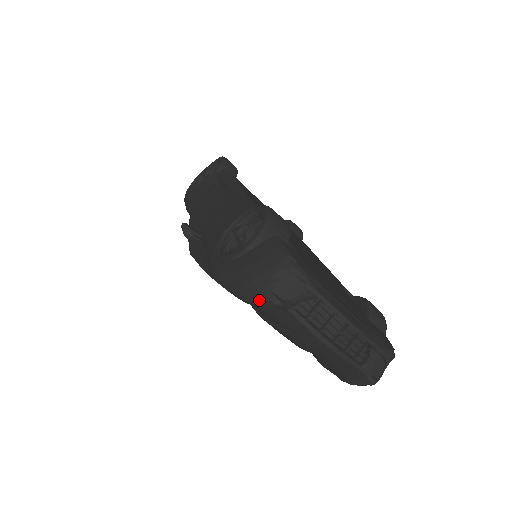
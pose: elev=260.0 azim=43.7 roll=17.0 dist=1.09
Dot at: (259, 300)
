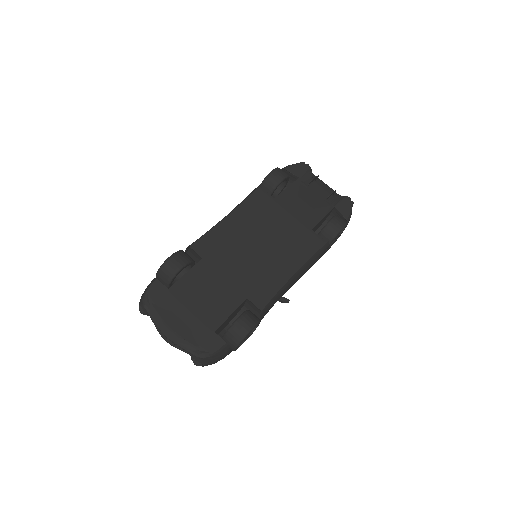
Dot at: occluded
